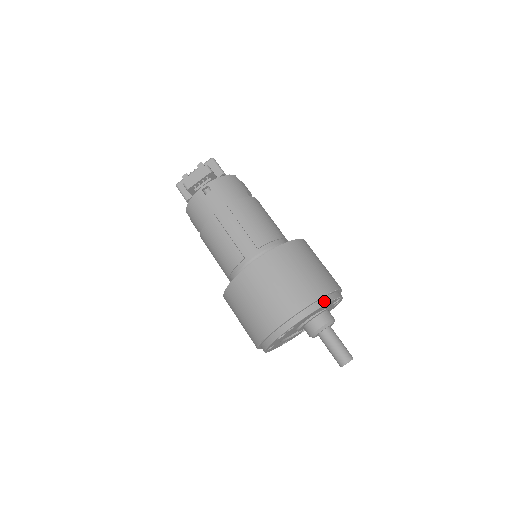
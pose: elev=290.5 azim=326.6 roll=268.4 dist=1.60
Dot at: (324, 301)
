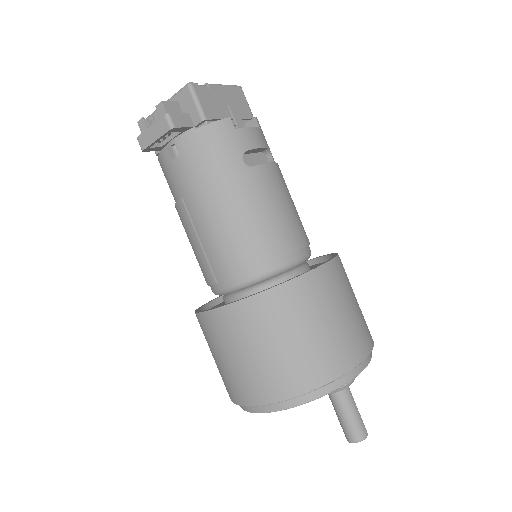
Dot at: (311, 396)
